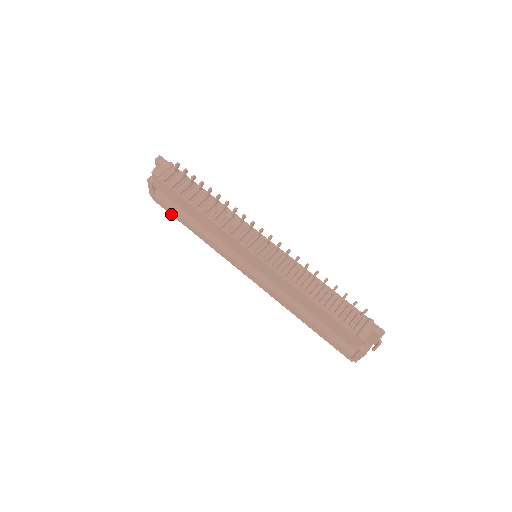
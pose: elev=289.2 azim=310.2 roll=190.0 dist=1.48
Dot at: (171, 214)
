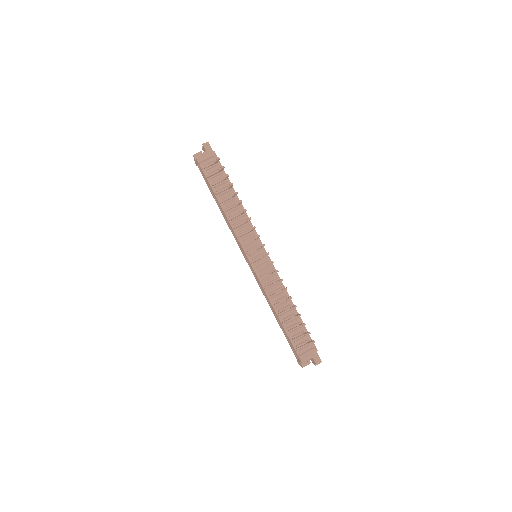
Dot at: (207, 185)
